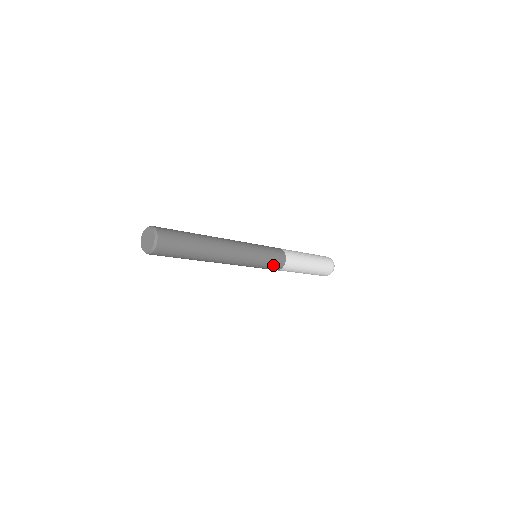
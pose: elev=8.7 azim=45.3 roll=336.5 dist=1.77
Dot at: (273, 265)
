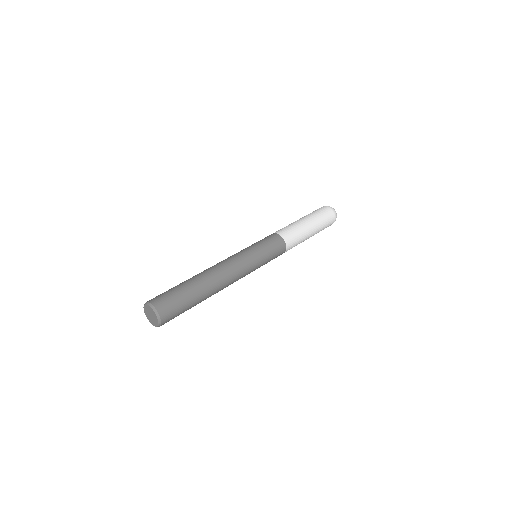
Dot at: (276, 255)
